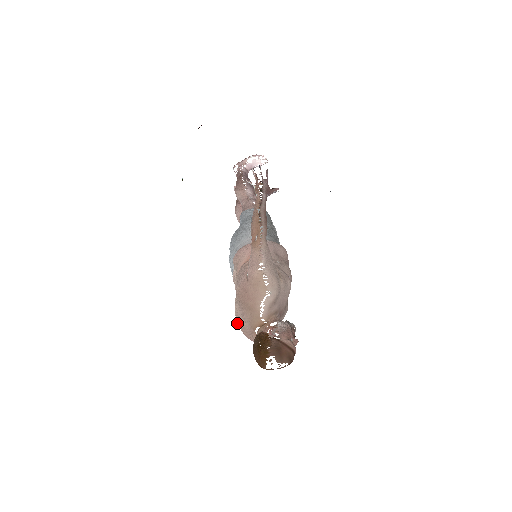
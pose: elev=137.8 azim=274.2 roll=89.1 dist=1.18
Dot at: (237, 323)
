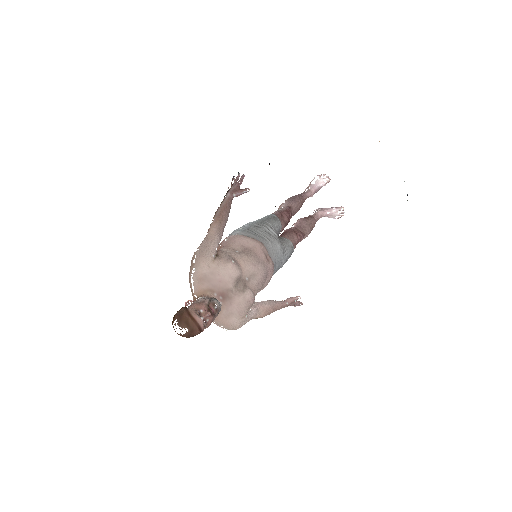
Dot at: occluded
